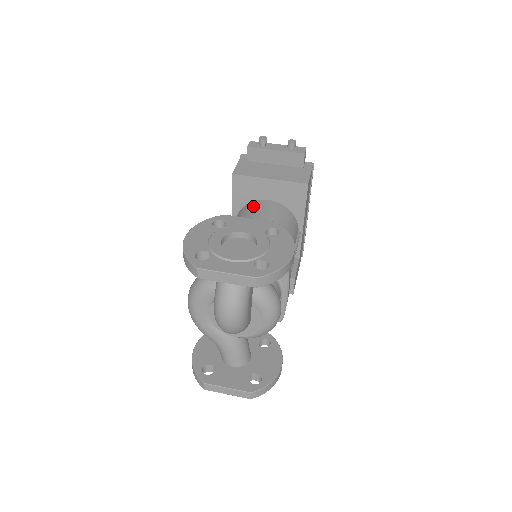
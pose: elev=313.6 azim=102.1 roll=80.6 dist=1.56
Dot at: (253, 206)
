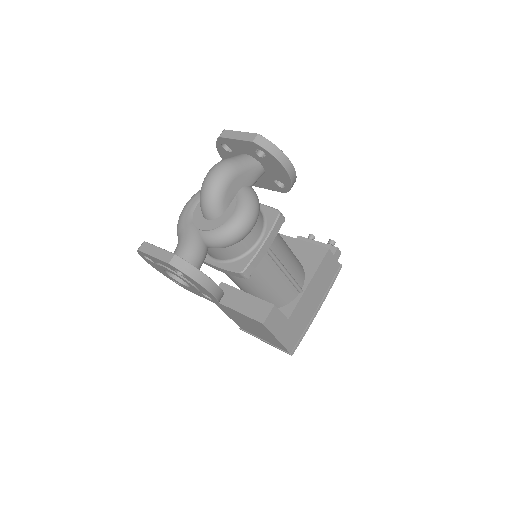
Dot at: occluded
